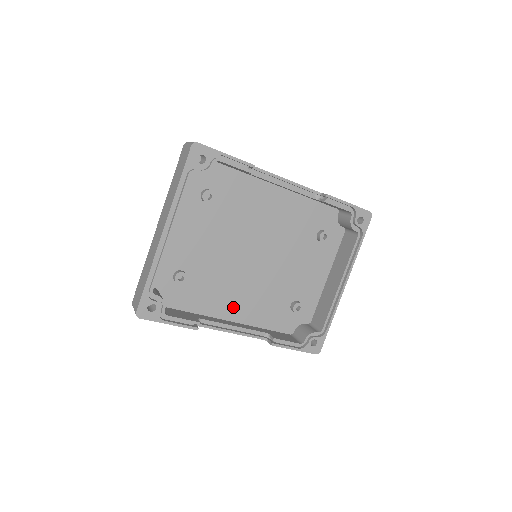
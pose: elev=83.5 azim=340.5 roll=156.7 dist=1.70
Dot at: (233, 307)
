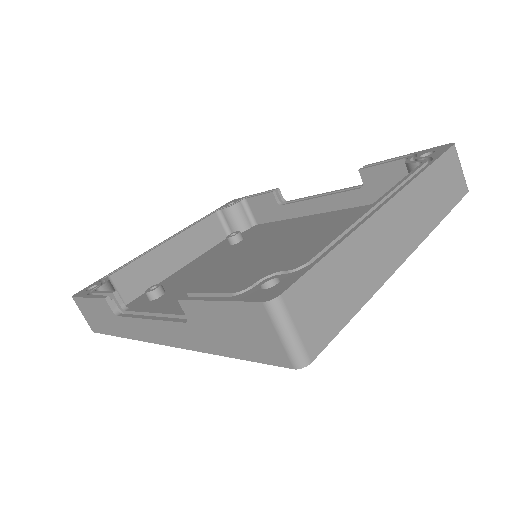
Dot at: occluded
